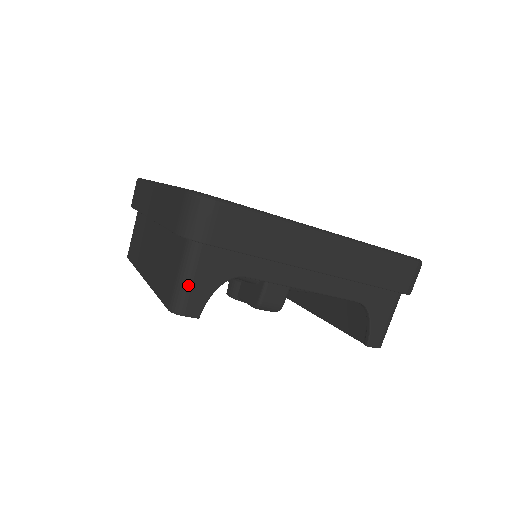
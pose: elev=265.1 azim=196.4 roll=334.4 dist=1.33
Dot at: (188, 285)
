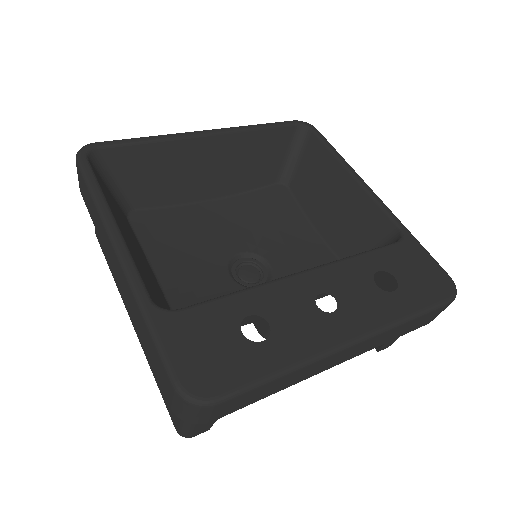
Dot at: (194, 428)
